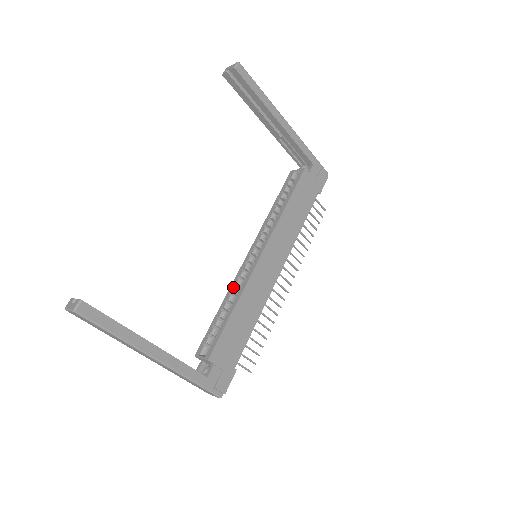
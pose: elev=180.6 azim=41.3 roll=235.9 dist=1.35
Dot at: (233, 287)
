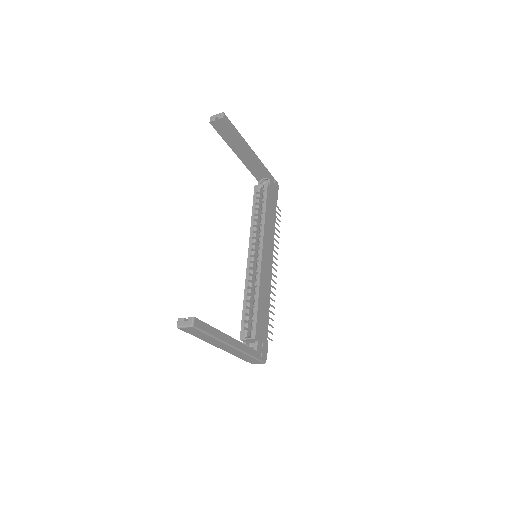
Dot at: (248, 283)
